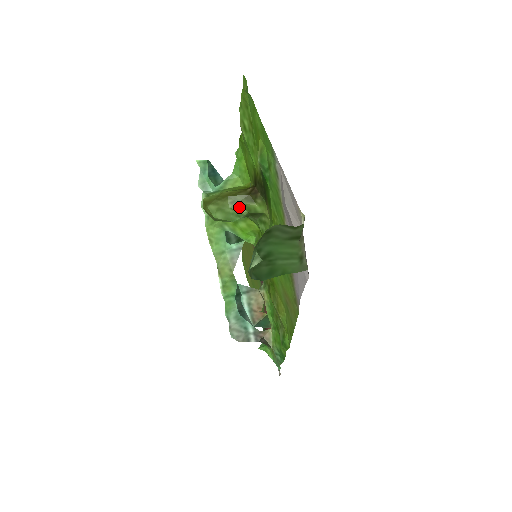
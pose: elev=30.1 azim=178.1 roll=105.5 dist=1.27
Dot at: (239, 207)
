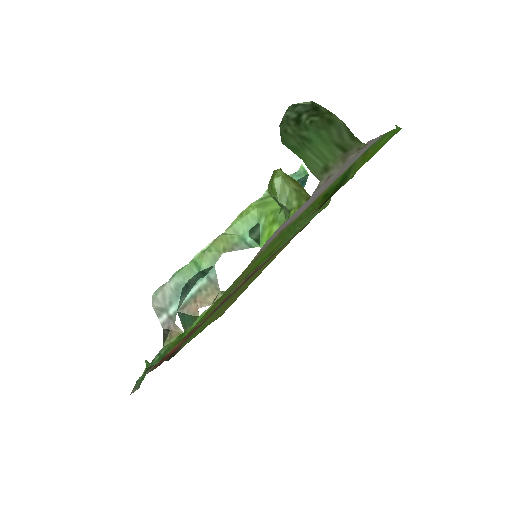
Dot at: (296, 197)
